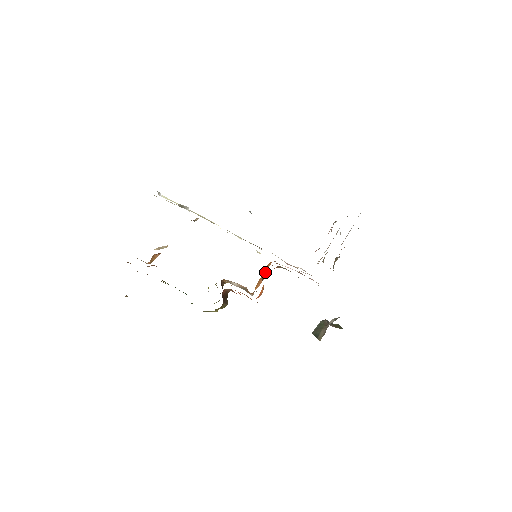
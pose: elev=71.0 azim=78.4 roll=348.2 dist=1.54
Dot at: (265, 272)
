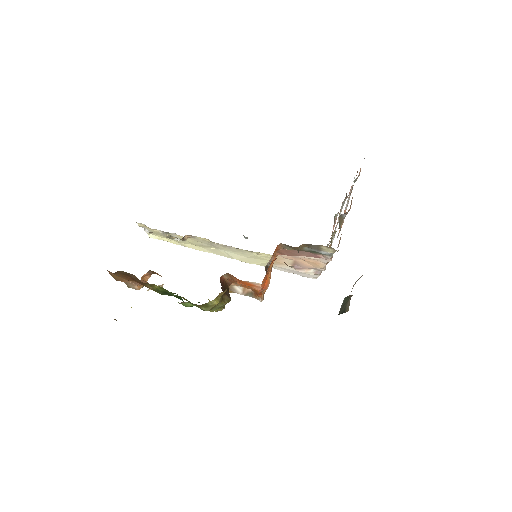
Dot at: occluded
